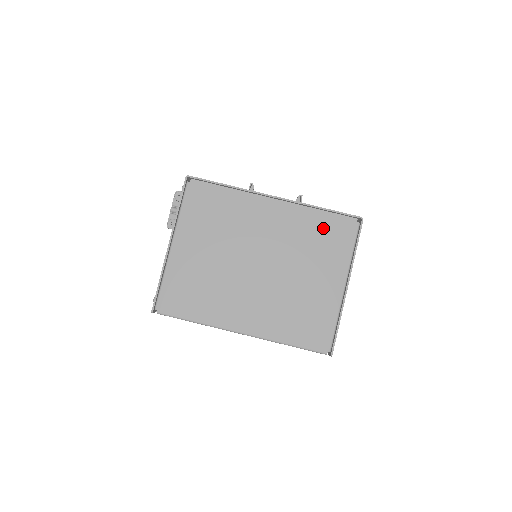
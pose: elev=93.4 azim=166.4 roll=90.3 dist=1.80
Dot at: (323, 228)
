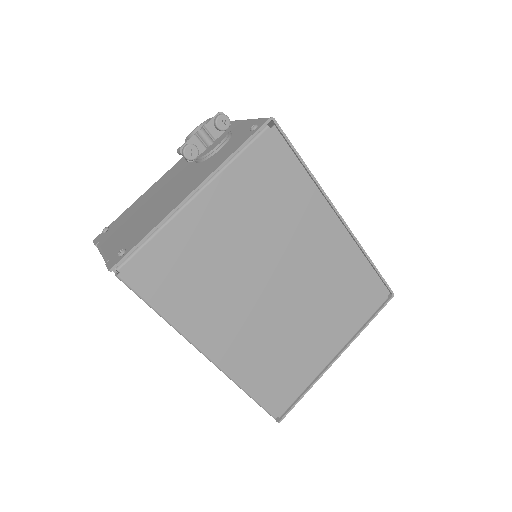
Dot at: (358, 283)
